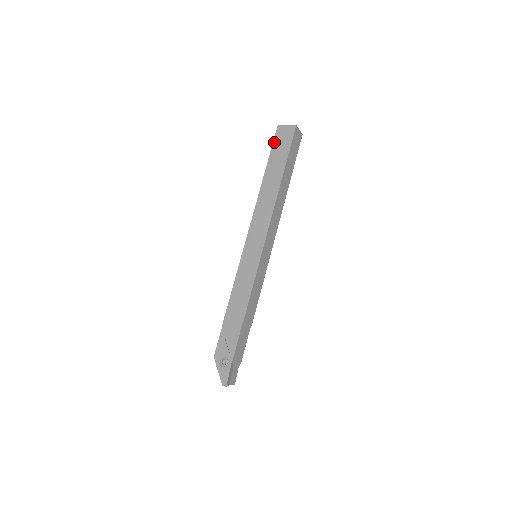
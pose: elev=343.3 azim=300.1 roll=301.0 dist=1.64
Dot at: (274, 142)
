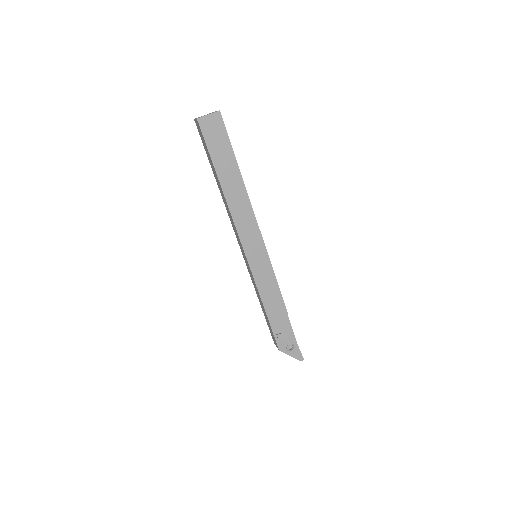
Dot at: (206, 141)
